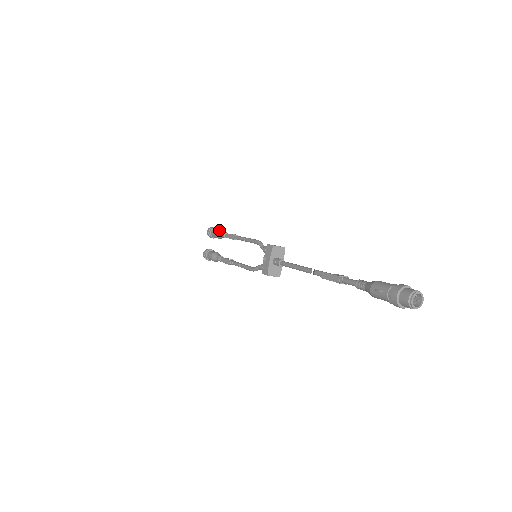
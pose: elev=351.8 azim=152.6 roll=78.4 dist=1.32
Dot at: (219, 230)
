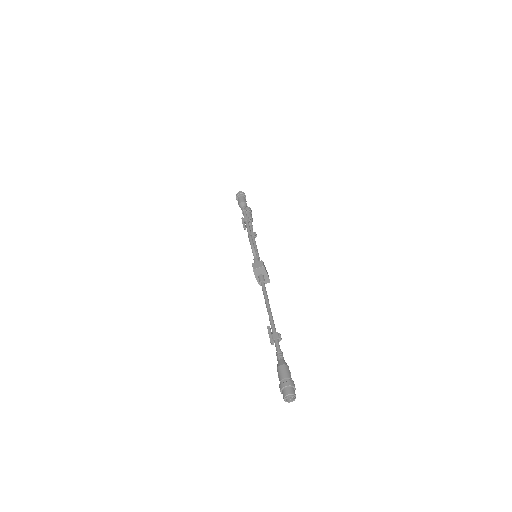
Dot at: (240, 204)
